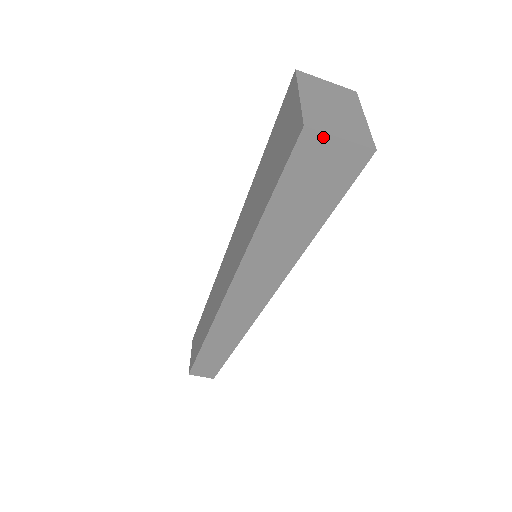
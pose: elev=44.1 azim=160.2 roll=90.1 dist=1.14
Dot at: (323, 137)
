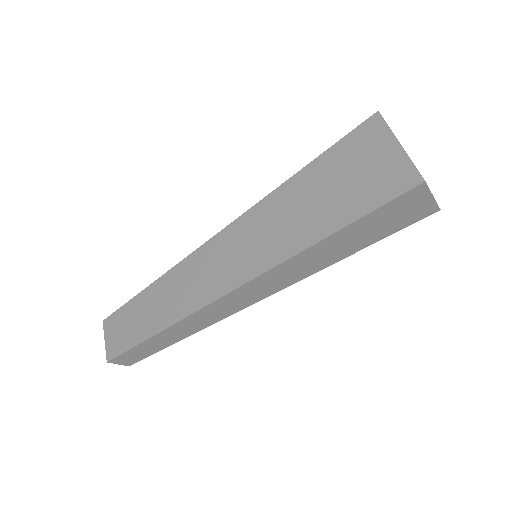
Dot at: (426, 192)
